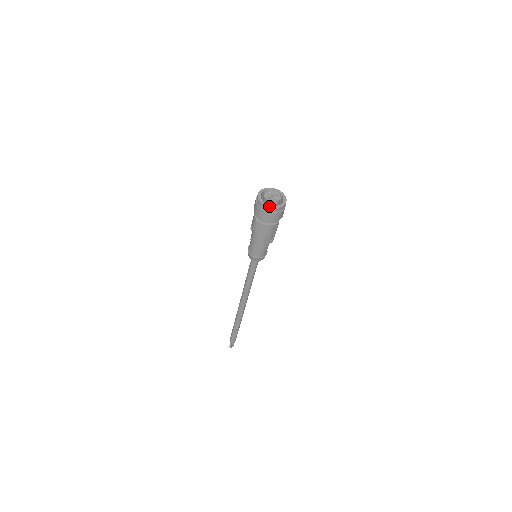
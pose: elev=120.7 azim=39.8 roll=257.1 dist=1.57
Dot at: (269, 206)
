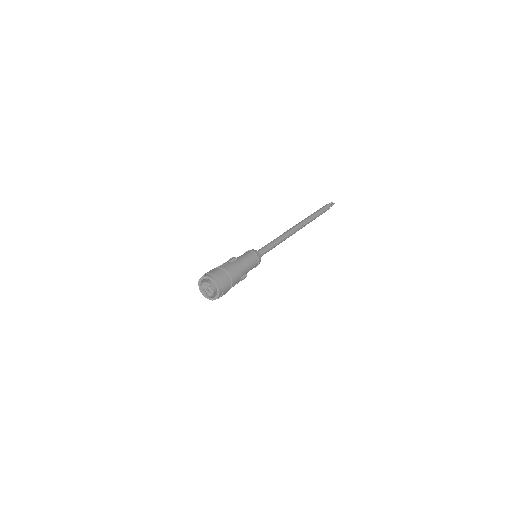
Dot at: (206, 297)
